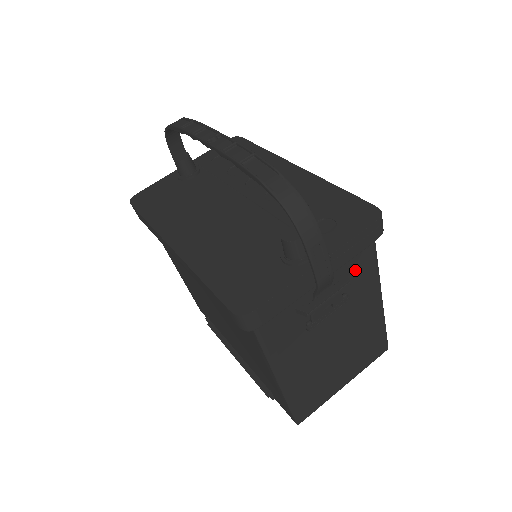
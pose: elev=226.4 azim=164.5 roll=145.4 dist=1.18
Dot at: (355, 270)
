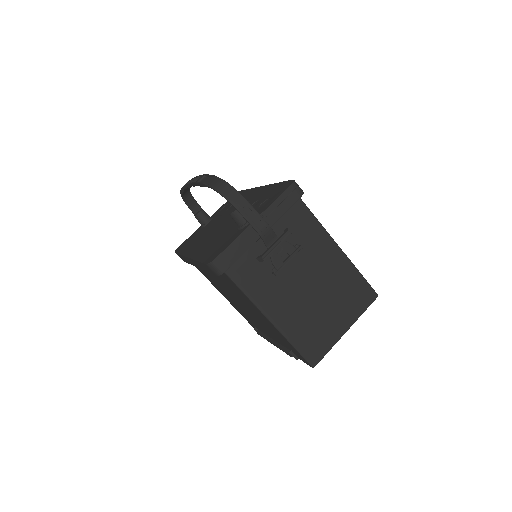
Dot at: (297, 227)
